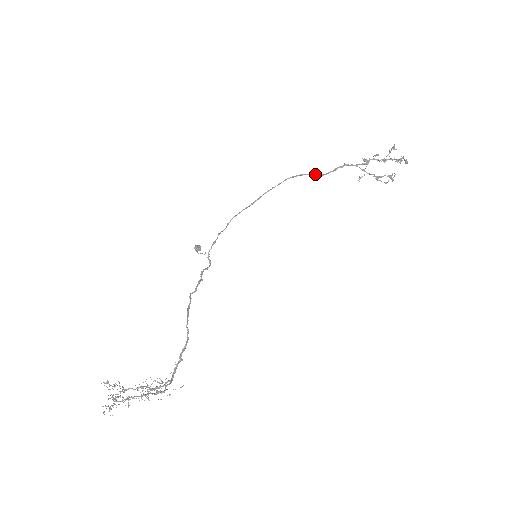
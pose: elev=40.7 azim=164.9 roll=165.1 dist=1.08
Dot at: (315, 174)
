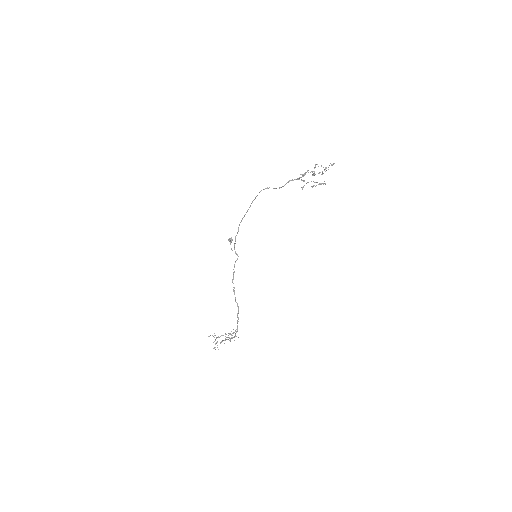
Dot at: (275, 188)
